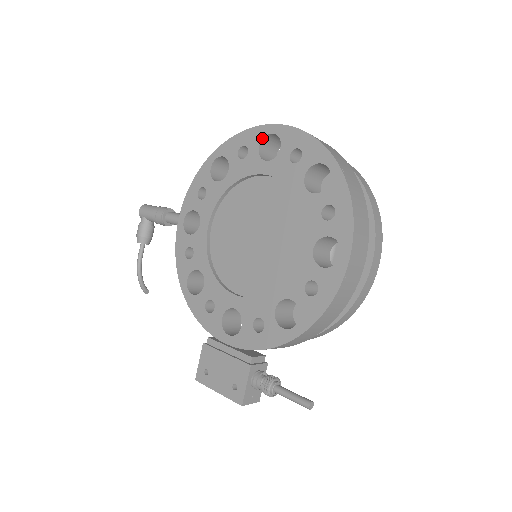
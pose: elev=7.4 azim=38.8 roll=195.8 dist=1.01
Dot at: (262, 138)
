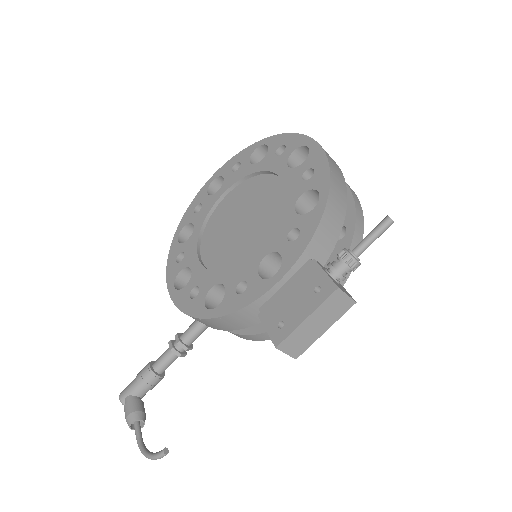
Dot at: (207, 190)
